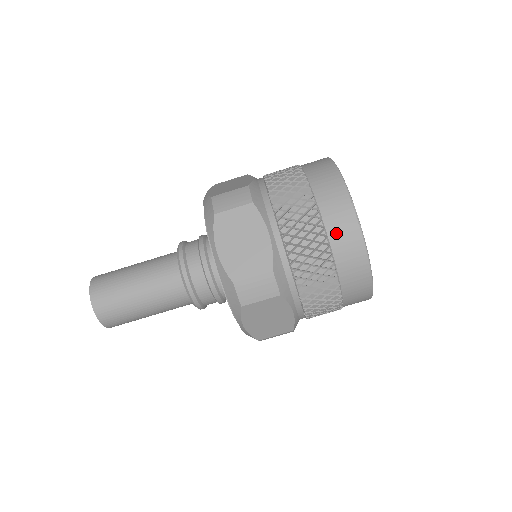
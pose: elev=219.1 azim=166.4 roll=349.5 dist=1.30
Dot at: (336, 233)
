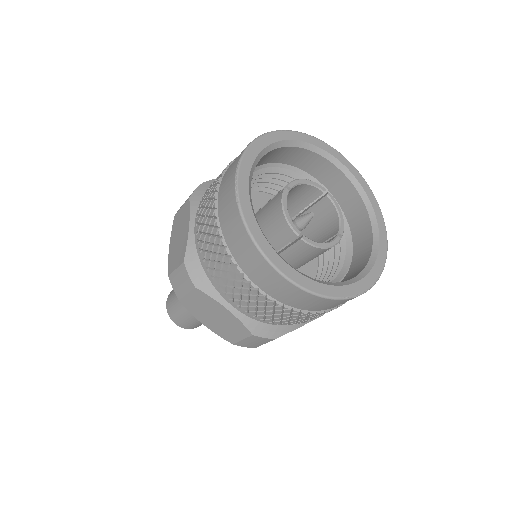
Dot at: (223, 213)
